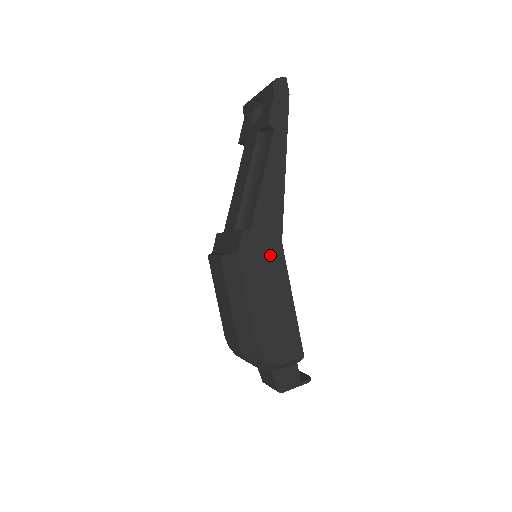
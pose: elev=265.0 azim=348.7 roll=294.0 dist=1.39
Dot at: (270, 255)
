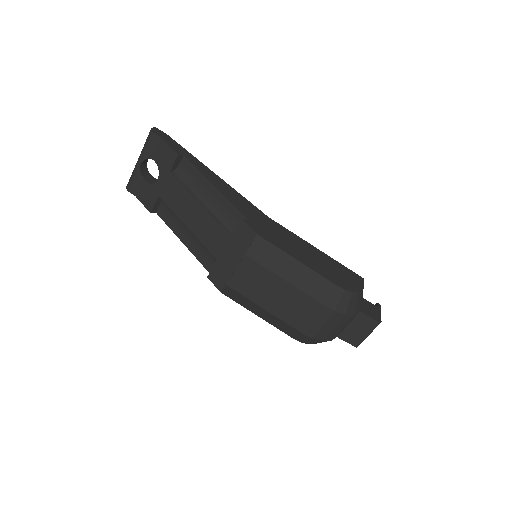
Dot at: (273, 228)
